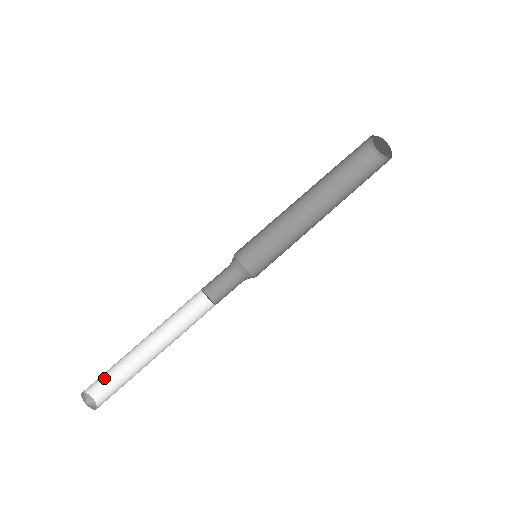
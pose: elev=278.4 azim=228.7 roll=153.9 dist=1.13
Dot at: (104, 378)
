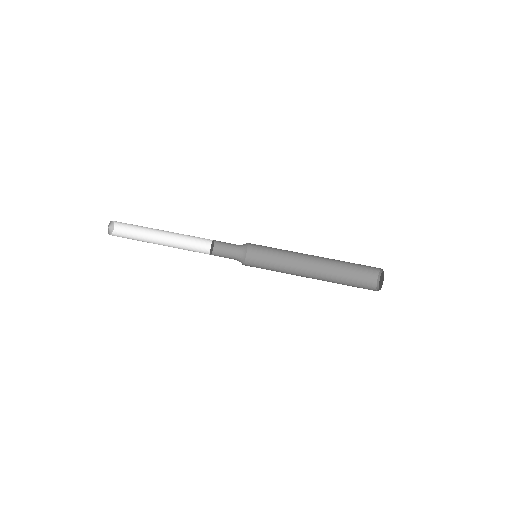
Dot at: (128, 225)
